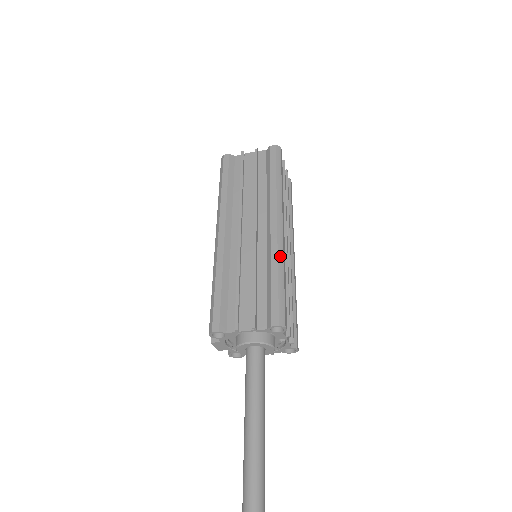
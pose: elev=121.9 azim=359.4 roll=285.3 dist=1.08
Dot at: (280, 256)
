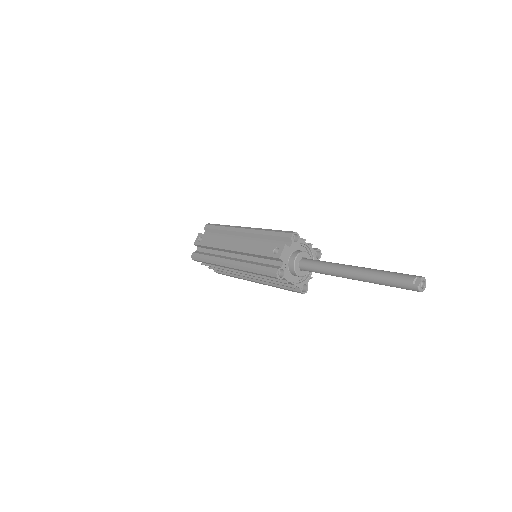
Dot at: occluded
